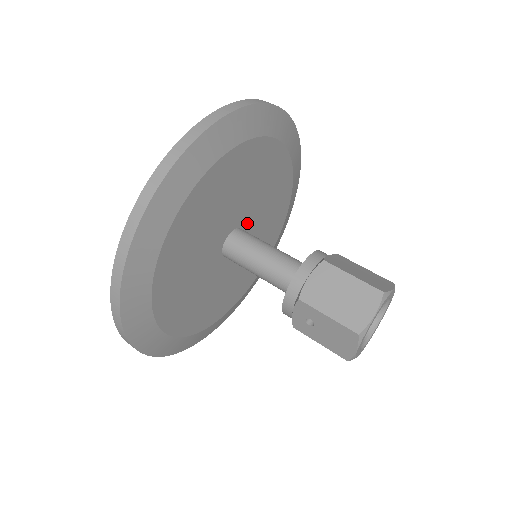
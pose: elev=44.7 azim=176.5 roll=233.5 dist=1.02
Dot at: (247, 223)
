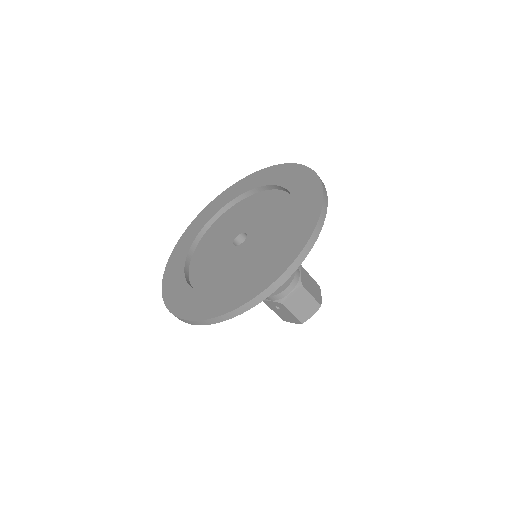
Dot at: occluded
